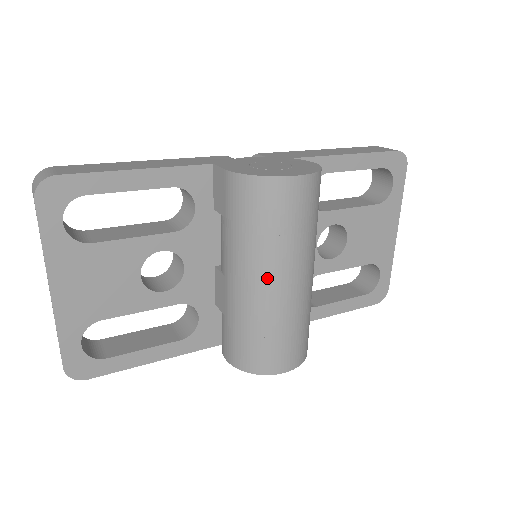
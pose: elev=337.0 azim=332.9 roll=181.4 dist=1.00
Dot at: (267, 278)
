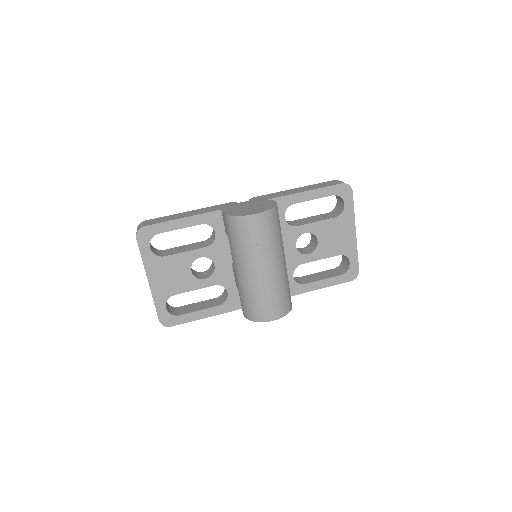
Dot at: (251, 268)
